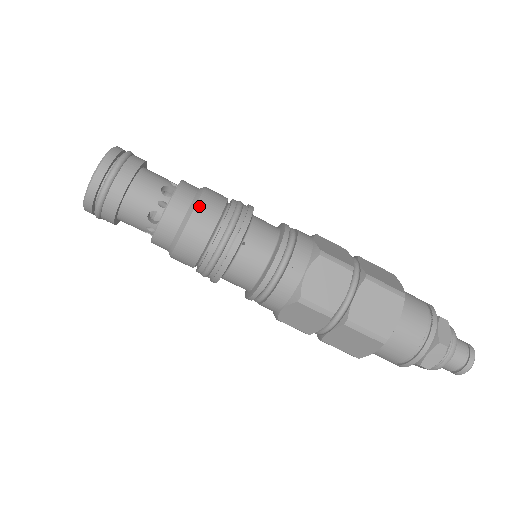
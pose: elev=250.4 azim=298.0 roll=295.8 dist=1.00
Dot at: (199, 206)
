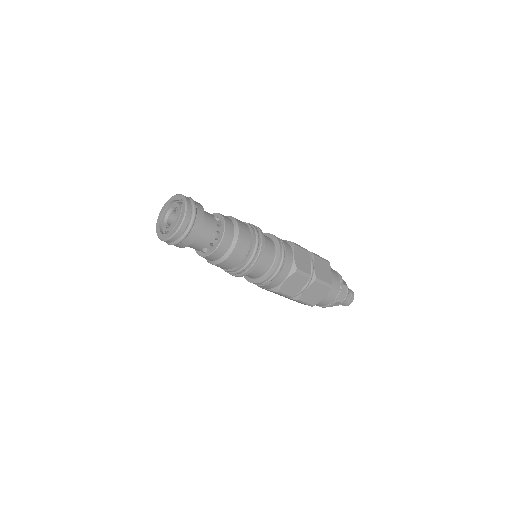
Dot at: (236, 249)
